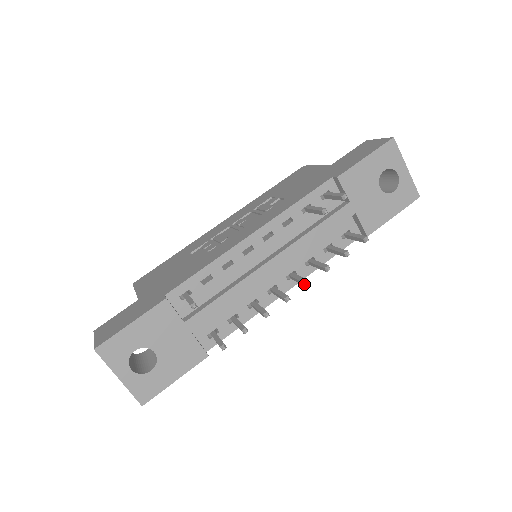
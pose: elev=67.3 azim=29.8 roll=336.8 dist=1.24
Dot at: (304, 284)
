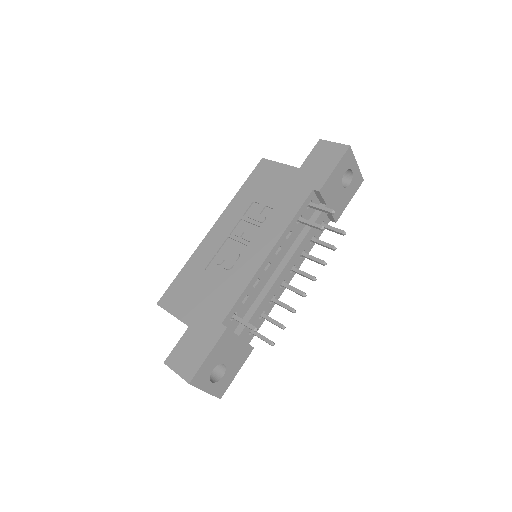
Dot at: (312, 280)
